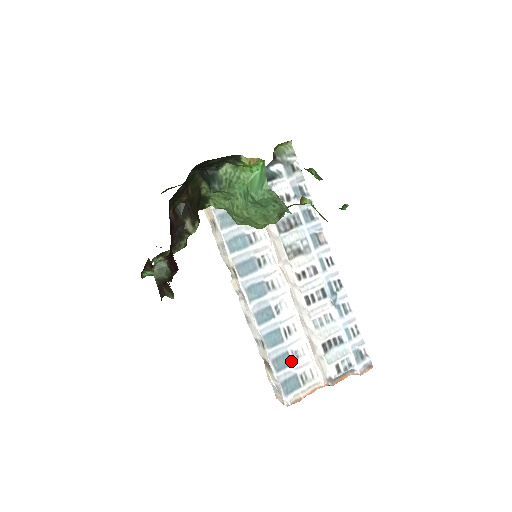
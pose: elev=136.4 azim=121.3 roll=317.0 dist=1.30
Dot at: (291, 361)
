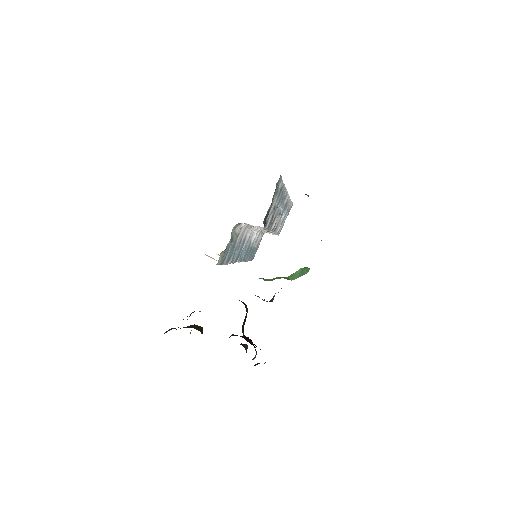
Dot at: occluded
